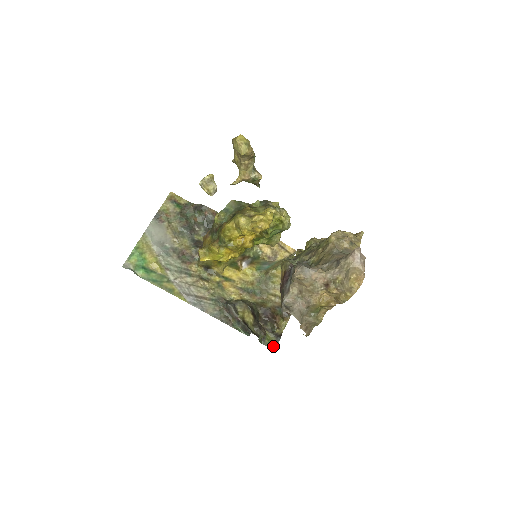
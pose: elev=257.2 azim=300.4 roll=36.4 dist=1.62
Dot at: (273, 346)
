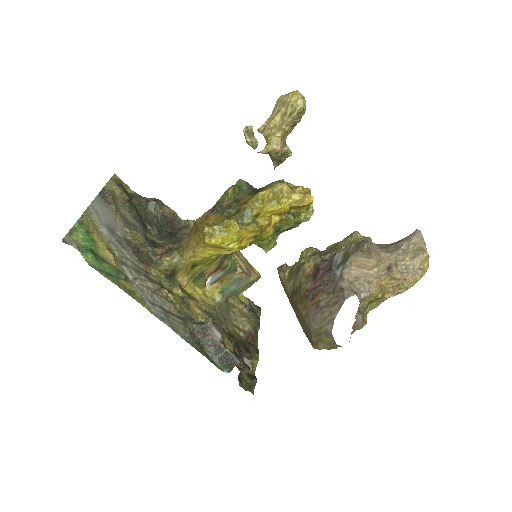
Dot at: (251, 390)
